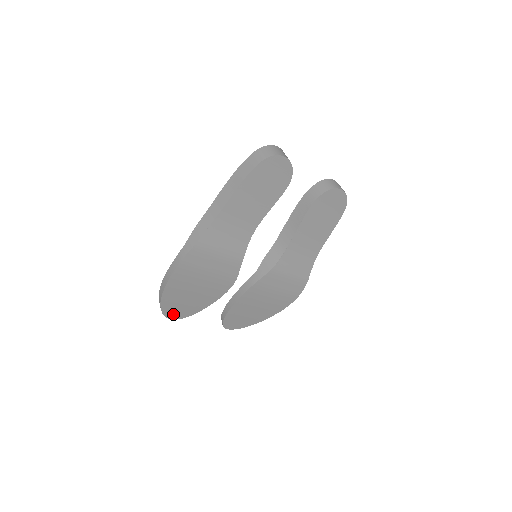
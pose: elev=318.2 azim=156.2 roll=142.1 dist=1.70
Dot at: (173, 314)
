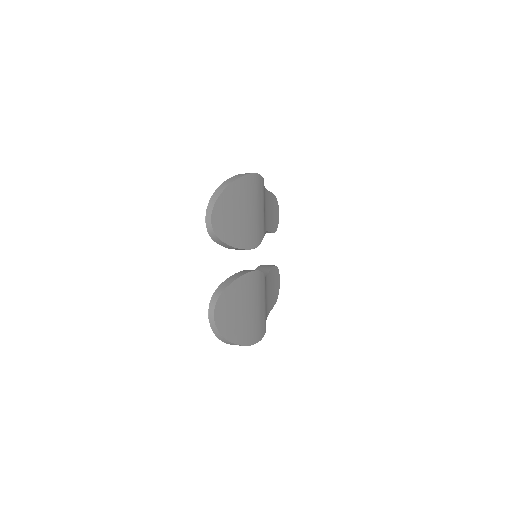
Dot at: (217, 216)
